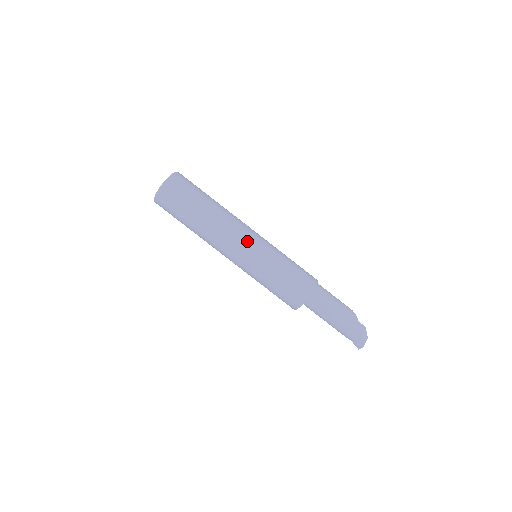
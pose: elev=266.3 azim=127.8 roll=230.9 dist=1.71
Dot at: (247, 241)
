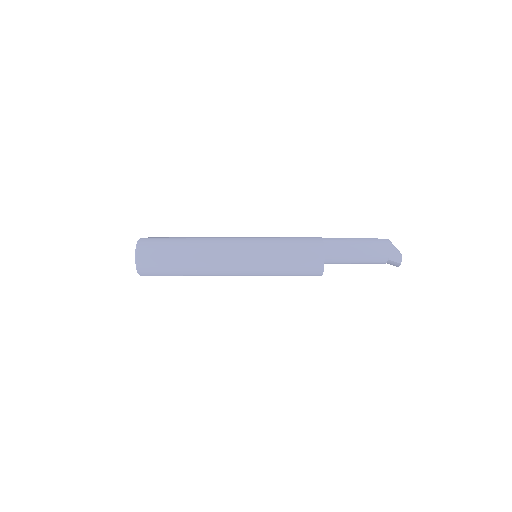
Dot at: (239, 242)
